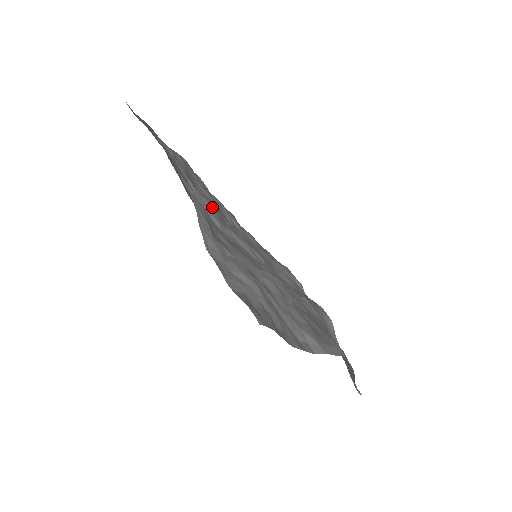
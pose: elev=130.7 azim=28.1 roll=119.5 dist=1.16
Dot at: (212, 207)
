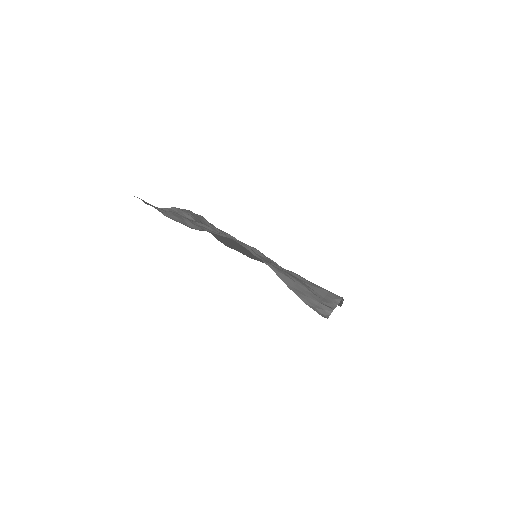
Dot at: occluded
